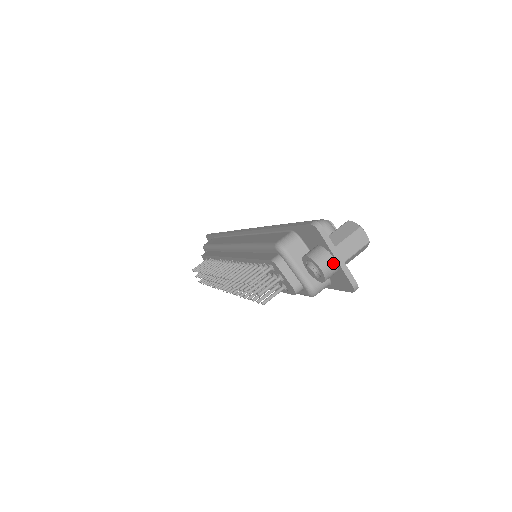
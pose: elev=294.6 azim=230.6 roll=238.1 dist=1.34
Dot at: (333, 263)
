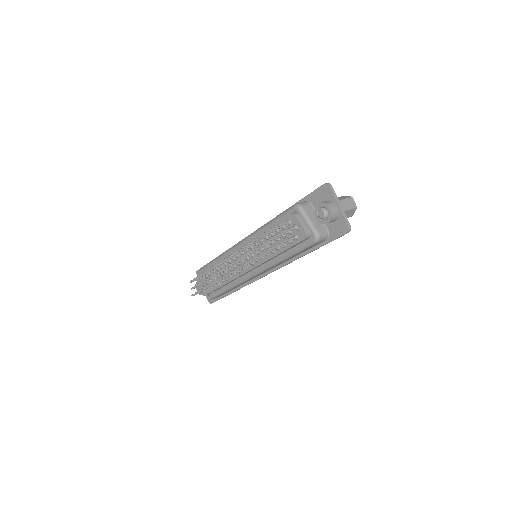
Dot at: (337, 209)
